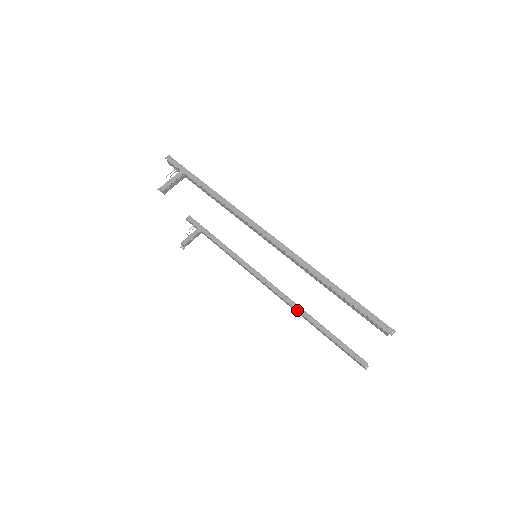
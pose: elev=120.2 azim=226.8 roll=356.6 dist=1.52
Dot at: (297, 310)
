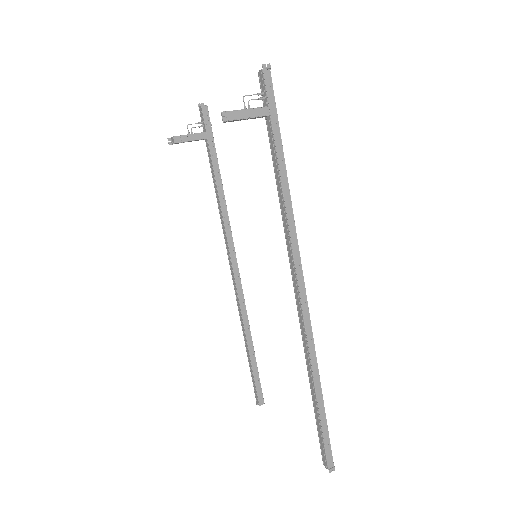
Dot at: (242, 314)
